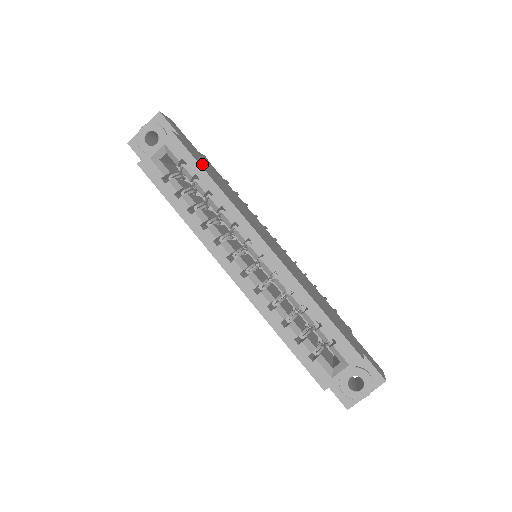
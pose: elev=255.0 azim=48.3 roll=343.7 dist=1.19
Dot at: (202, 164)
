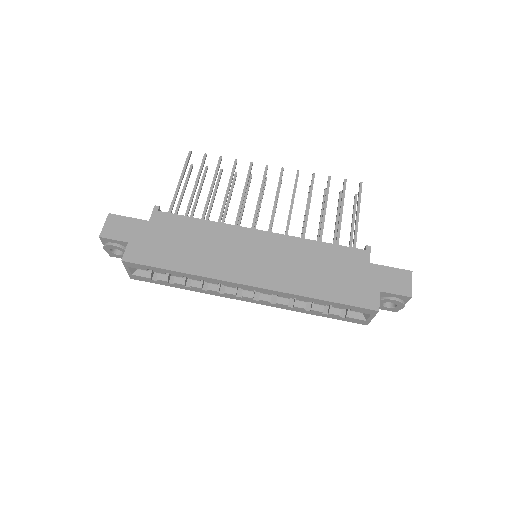
Dot at: (161, 257)
